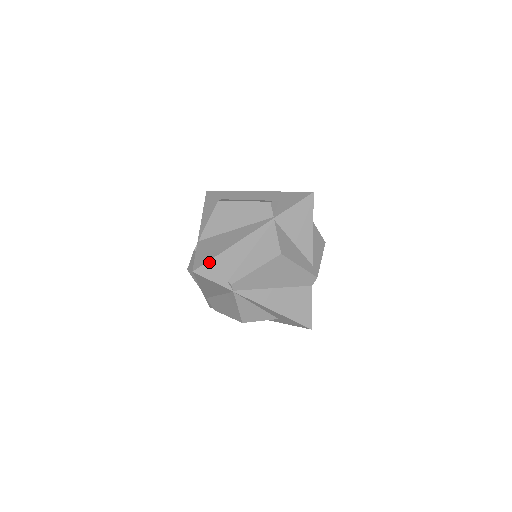
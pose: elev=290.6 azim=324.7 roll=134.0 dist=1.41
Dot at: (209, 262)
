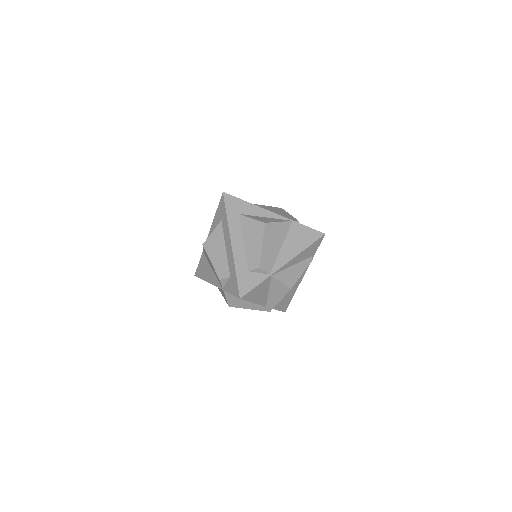
Dot at: (200, 278)
